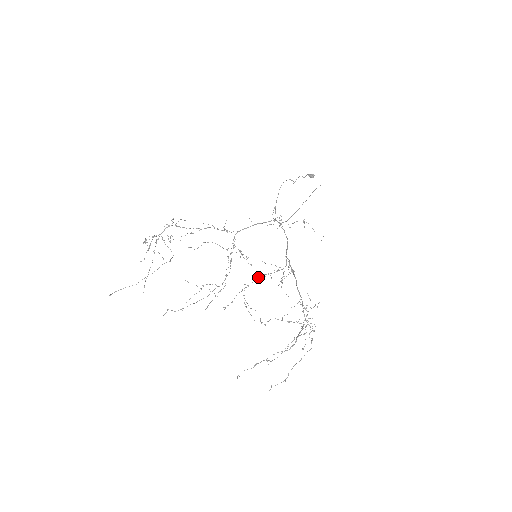
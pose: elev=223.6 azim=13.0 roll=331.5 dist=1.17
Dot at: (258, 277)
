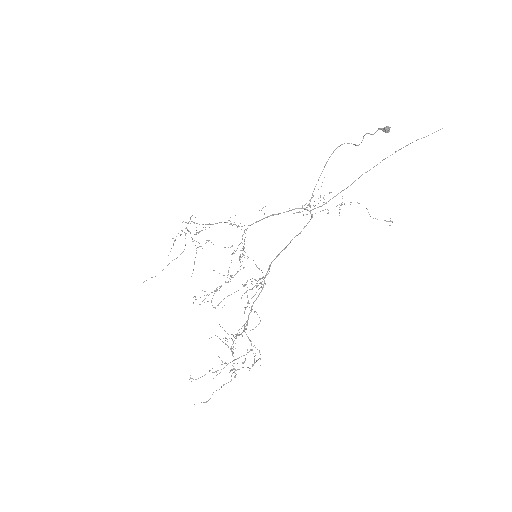
Dot at: occluded
